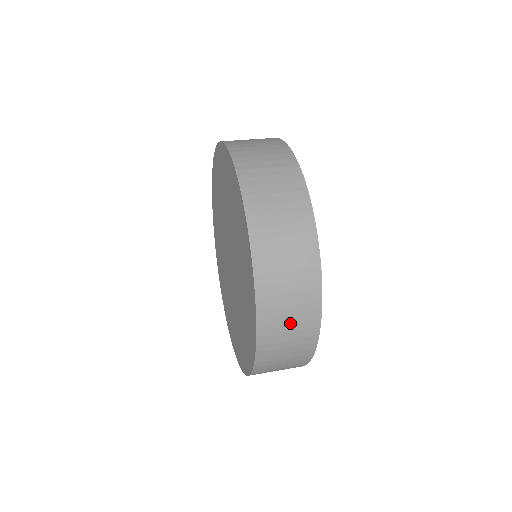
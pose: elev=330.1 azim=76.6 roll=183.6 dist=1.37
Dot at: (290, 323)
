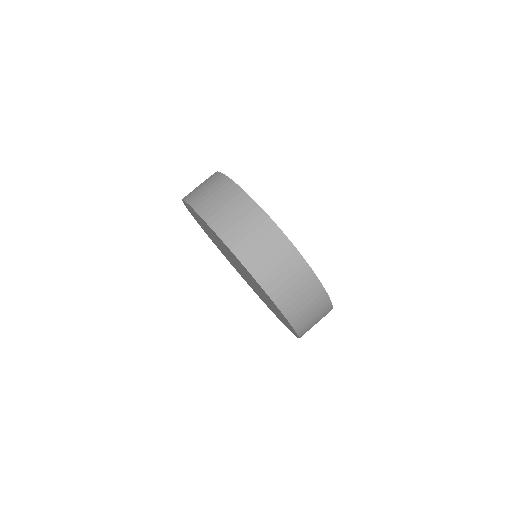
Dot at: occluded
